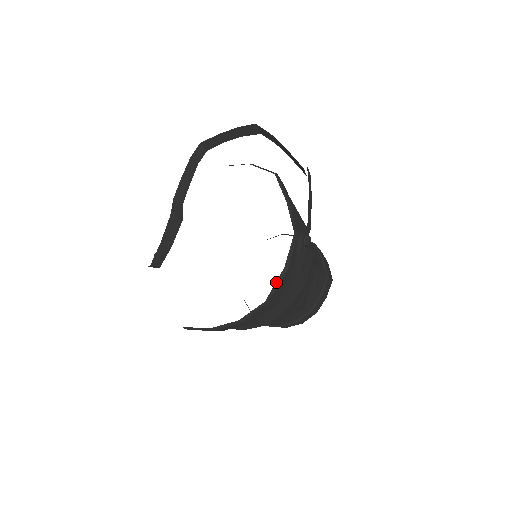
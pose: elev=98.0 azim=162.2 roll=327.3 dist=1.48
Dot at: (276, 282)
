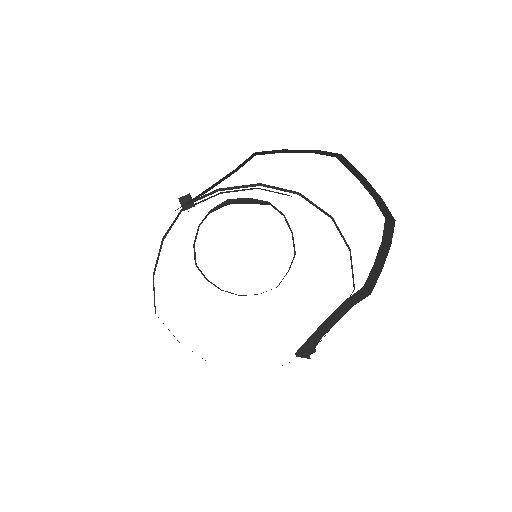
Dot at: occluded
